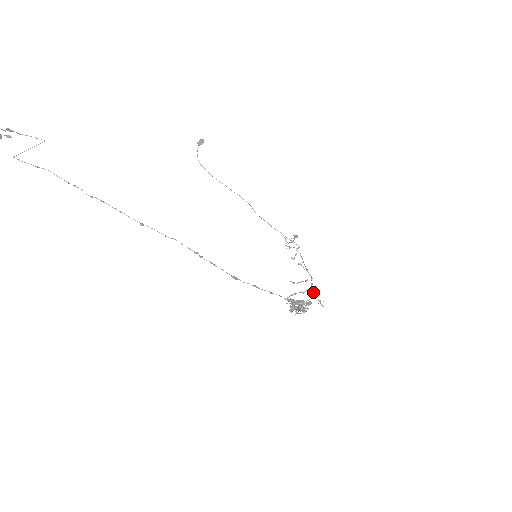
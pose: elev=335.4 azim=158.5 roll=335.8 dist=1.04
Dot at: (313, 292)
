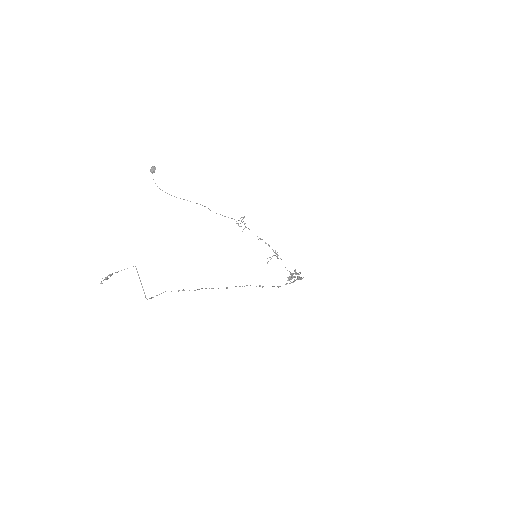
Dot at: occluded
